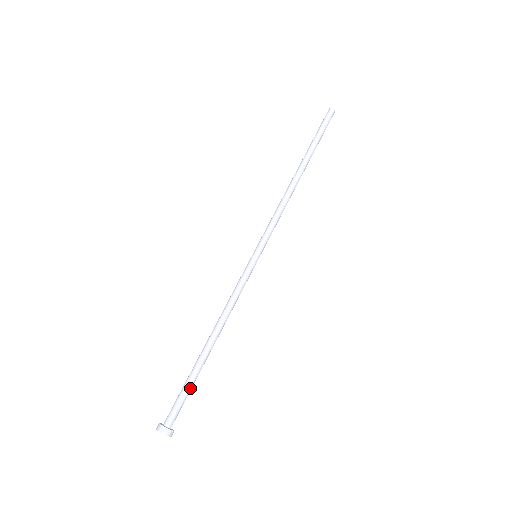
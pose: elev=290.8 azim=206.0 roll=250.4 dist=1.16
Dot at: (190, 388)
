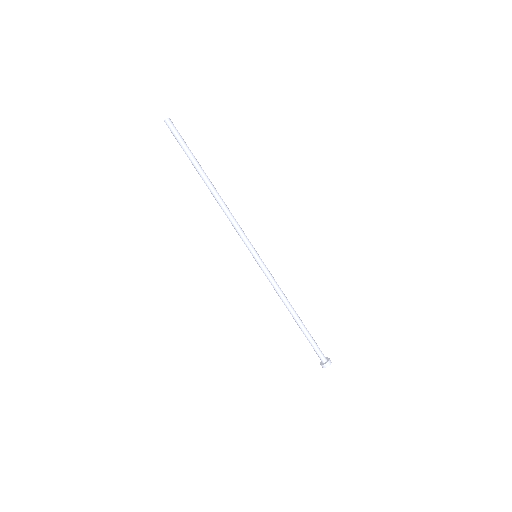
Dot at: (313, 339)
